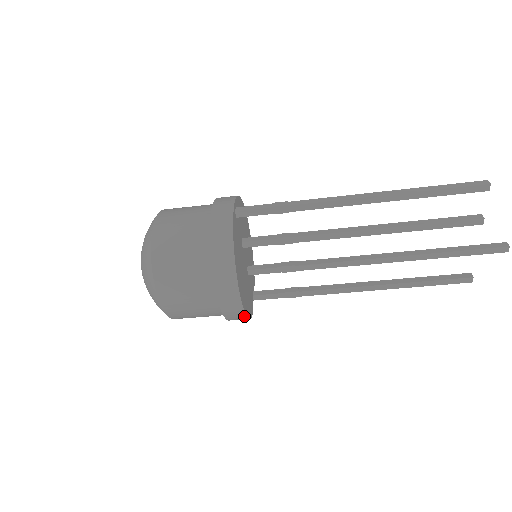
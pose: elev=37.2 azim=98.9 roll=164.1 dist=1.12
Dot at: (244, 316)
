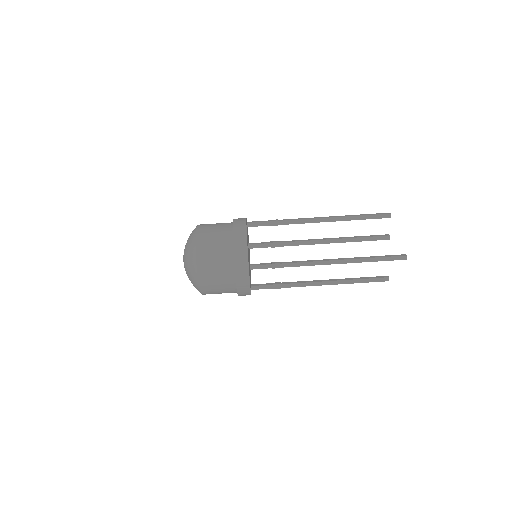
Dot at: (249, 286)
